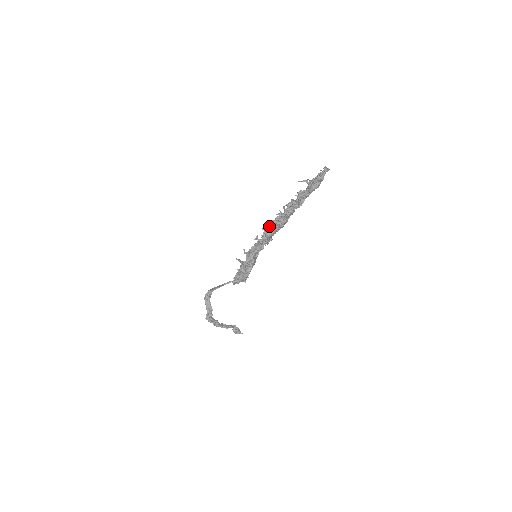
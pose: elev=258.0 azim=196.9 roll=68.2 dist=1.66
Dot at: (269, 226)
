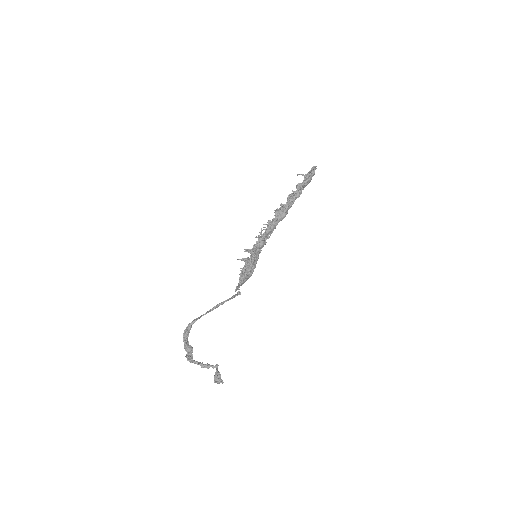
Dot at: (263, 229)
